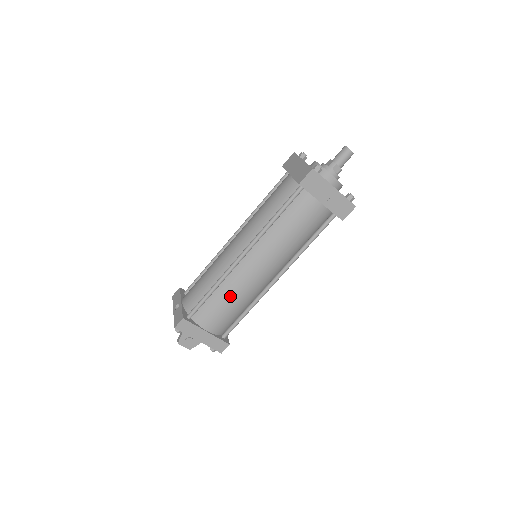
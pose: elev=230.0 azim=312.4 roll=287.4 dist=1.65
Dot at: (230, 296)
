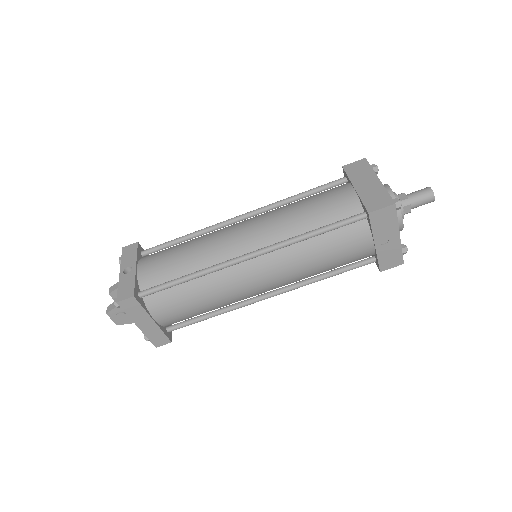
Dot at: (206, 294)
